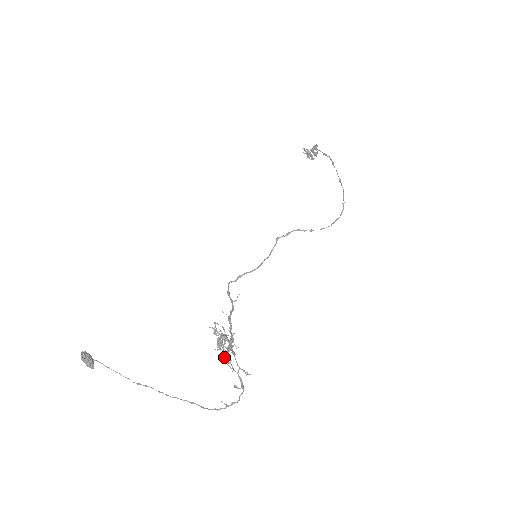
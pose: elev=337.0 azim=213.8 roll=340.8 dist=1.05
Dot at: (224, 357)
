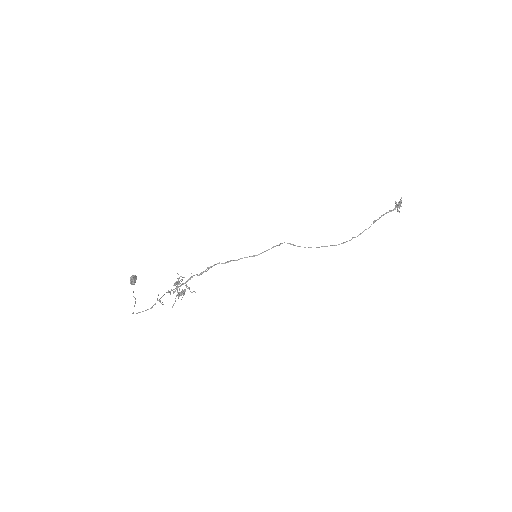
Dot at: (175, 300)
